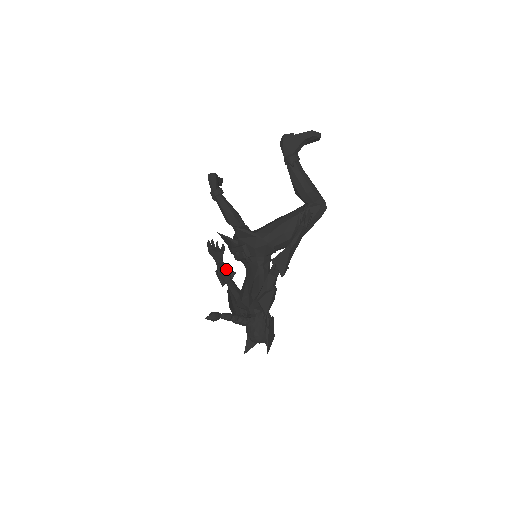
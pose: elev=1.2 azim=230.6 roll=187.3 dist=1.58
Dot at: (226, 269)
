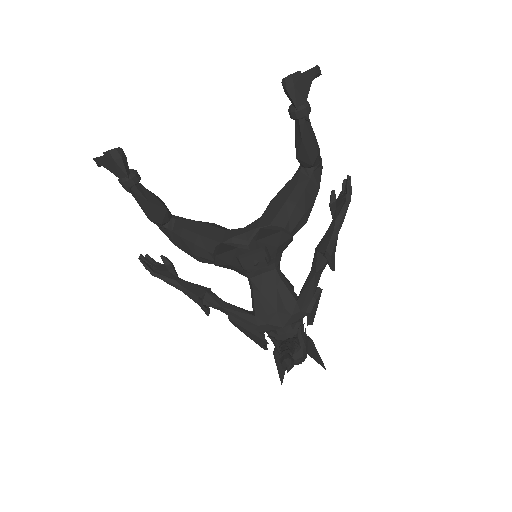
Dot at: (207, 290)
